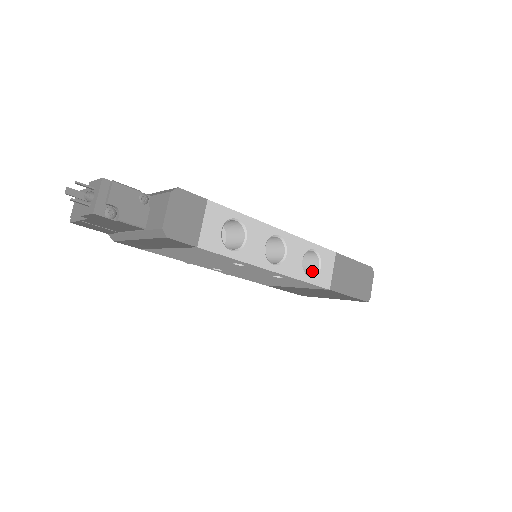
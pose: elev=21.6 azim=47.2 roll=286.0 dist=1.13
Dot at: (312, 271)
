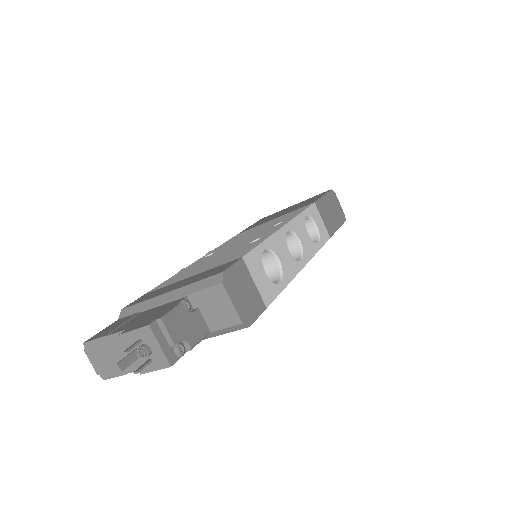
Dot at: (311, 234)
